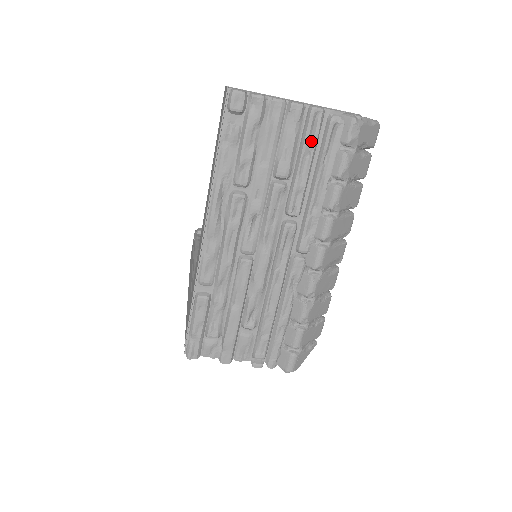
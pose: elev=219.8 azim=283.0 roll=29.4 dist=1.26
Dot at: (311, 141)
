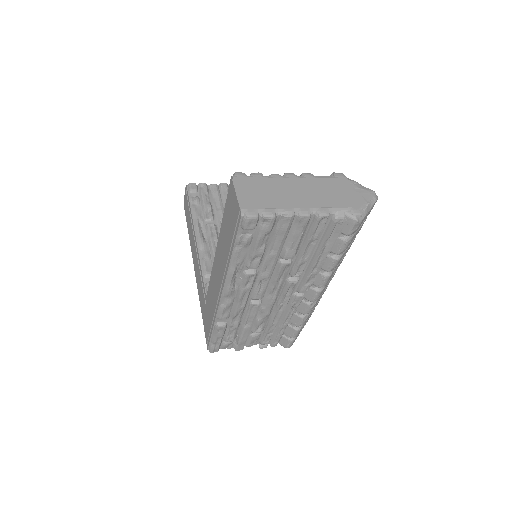
Dot at: (315, 235)
